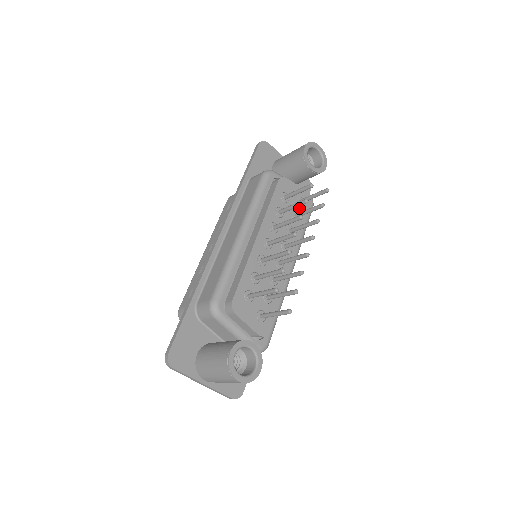
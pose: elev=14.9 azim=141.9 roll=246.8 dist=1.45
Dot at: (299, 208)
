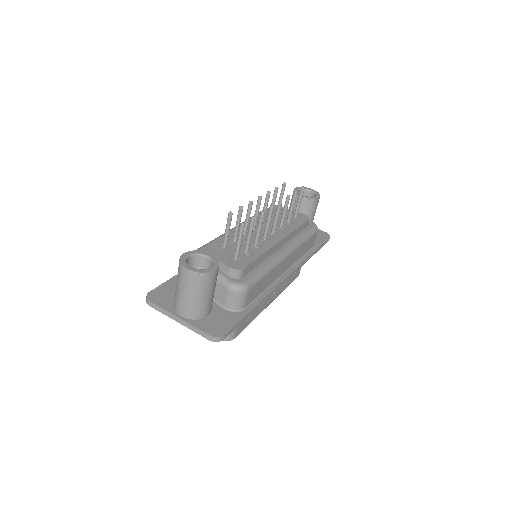
Dot at: (293, 219)
